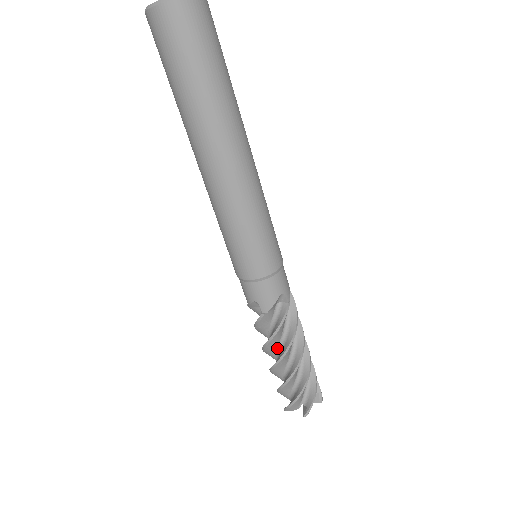
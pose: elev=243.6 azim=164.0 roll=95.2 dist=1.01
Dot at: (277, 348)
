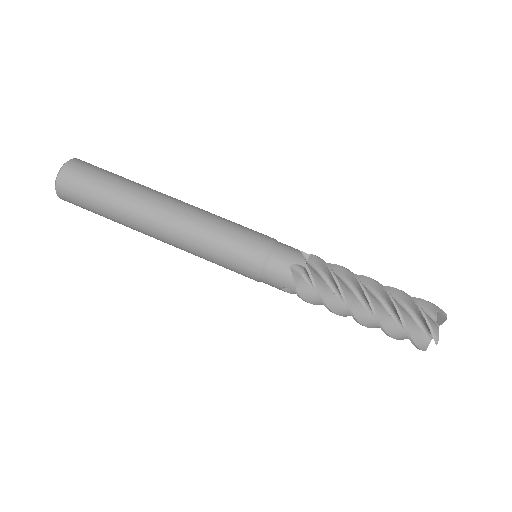
Dot at: occluded
